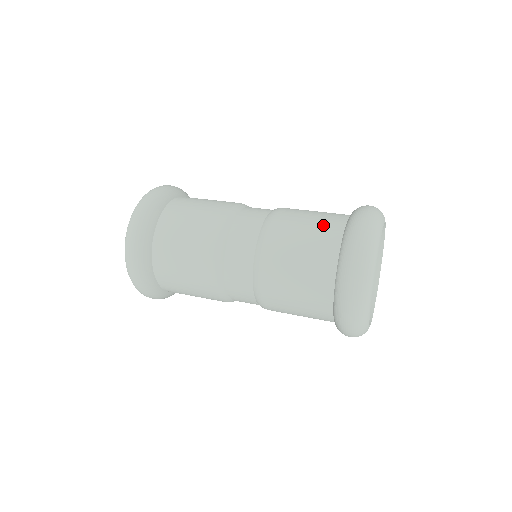
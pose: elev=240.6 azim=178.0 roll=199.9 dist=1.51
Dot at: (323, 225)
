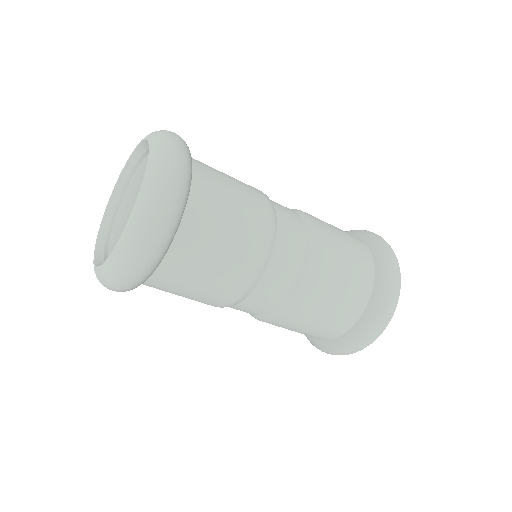
Dot at: (354, 291)
